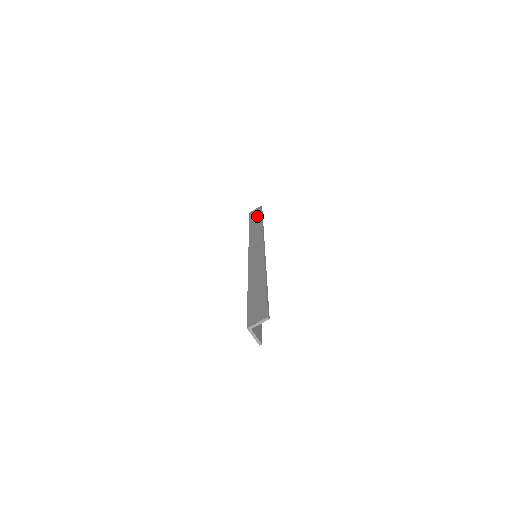
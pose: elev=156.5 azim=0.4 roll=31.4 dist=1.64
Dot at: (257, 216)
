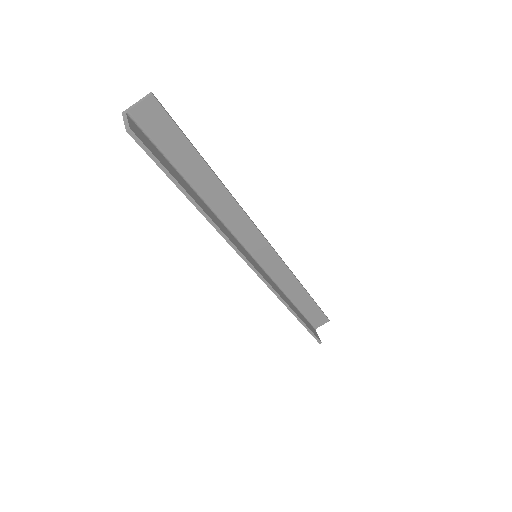
Dot at: (310, 306)
